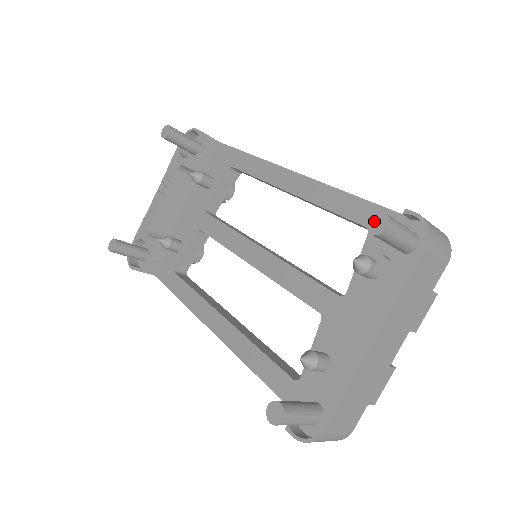
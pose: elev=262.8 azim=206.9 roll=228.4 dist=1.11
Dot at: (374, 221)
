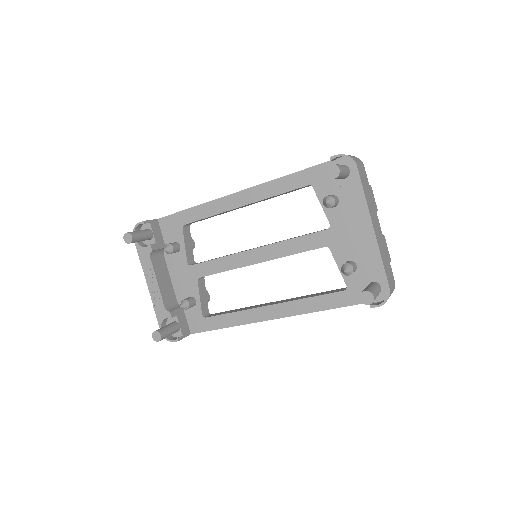
Dot at: (330, 172)
